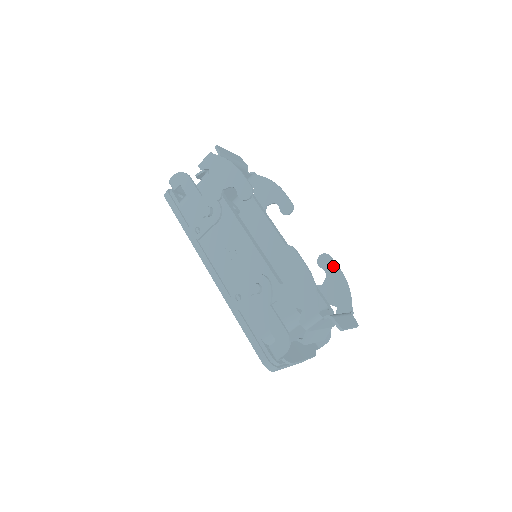
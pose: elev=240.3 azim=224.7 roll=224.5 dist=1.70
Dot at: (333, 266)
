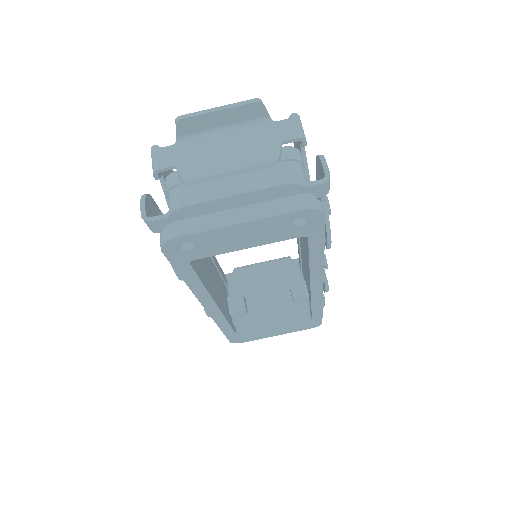
Dot at: occluded
